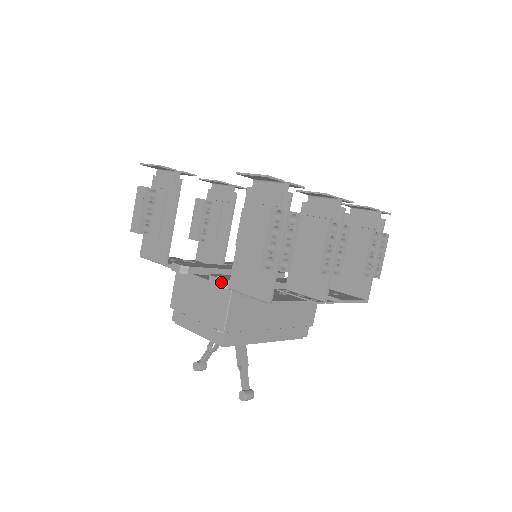
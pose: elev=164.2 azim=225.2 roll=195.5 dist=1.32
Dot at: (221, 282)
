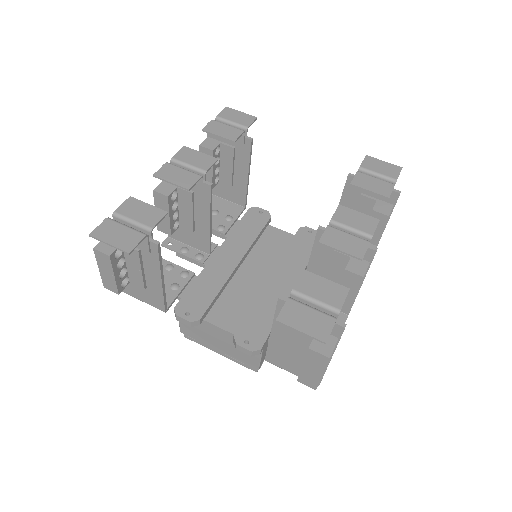
Dot at: (253, 353)
